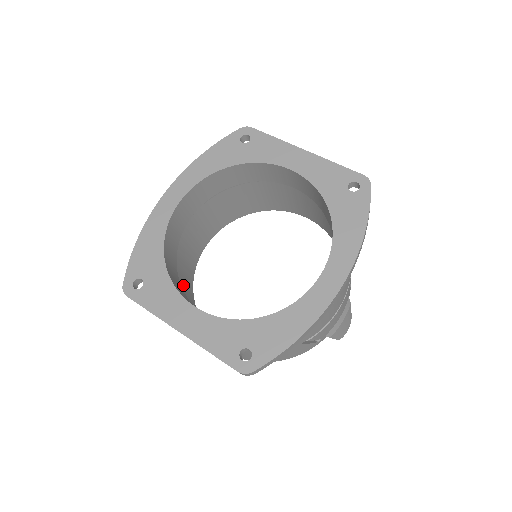
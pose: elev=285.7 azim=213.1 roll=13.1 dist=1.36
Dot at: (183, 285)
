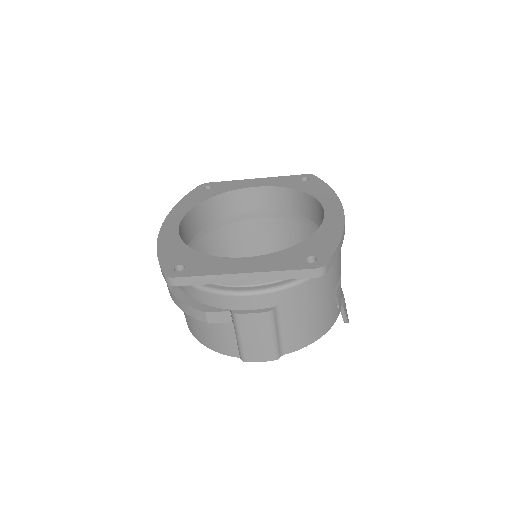
Dot at: occluded
